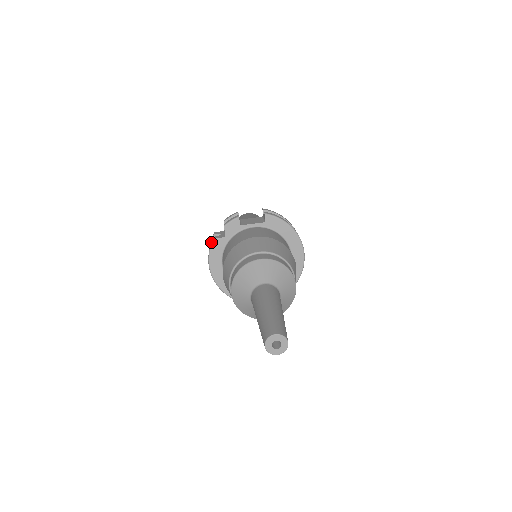
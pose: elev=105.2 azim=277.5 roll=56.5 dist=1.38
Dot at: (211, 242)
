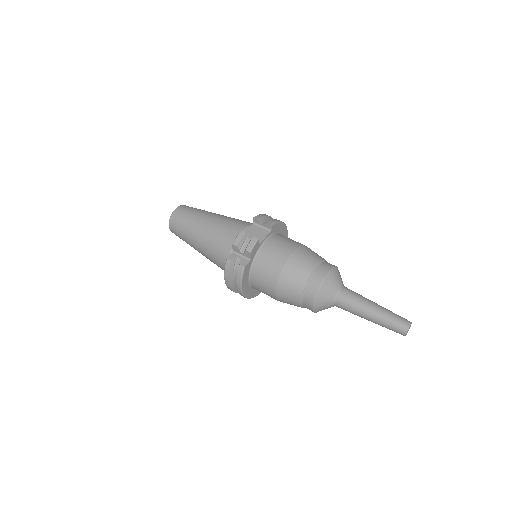
Dot at: (240, 270)
